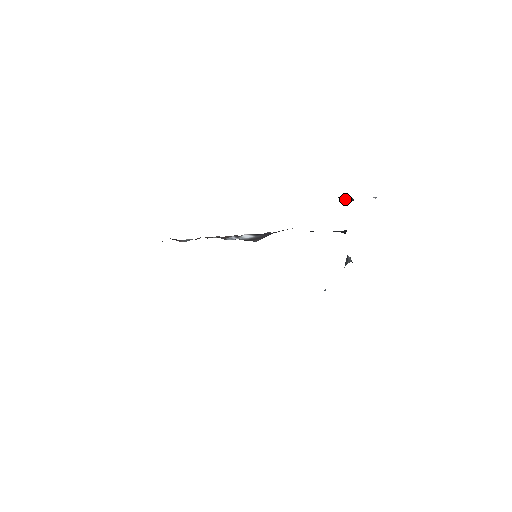
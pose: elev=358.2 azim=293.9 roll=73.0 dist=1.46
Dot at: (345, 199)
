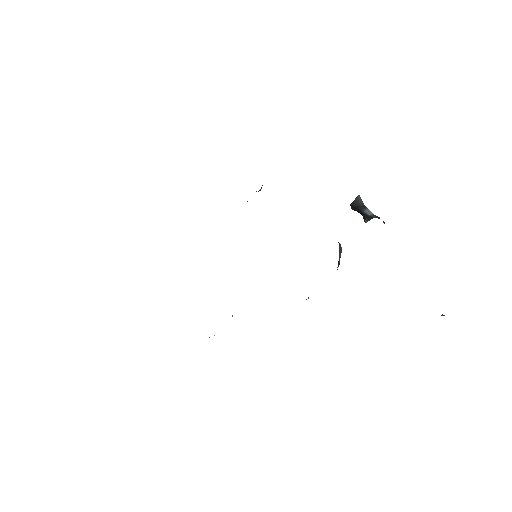
Dot at: (355, 204)
